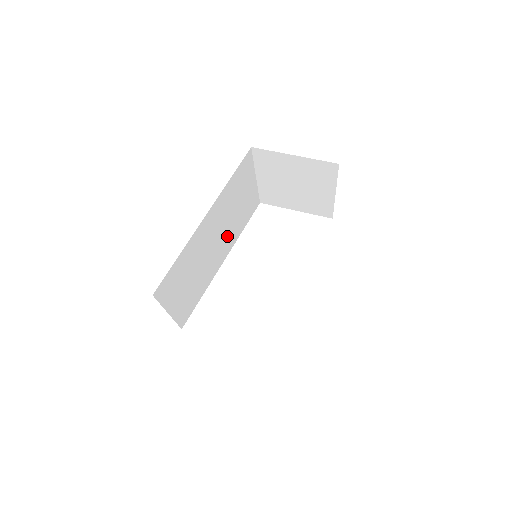
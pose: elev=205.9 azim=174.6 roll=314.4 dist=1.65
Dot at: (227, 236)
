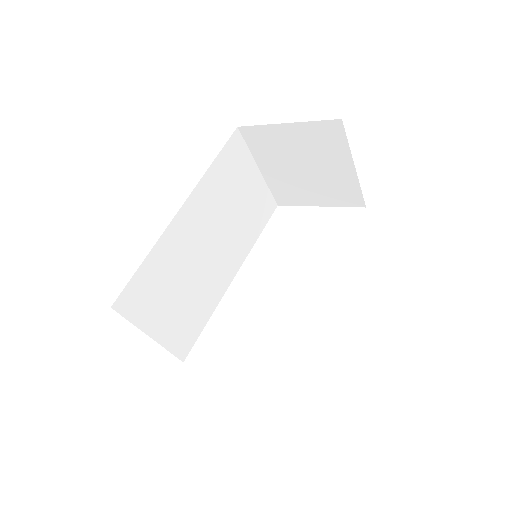
Dot at: (230, 243)
